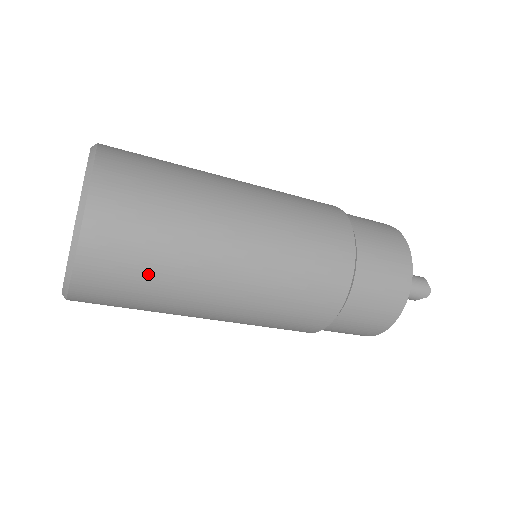
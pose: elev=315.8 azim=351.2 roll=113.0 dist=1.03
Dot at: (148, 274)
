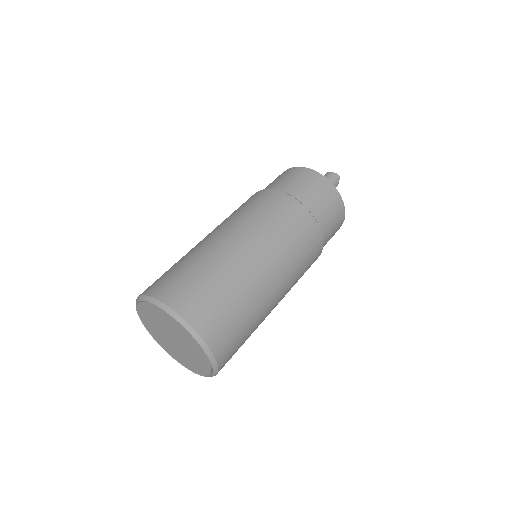
Dot at: (238, 313)
